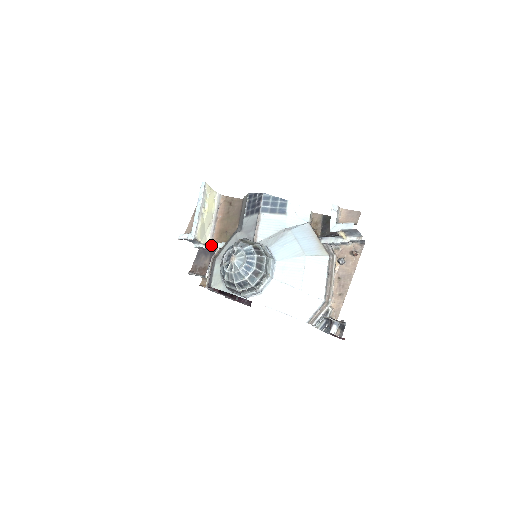
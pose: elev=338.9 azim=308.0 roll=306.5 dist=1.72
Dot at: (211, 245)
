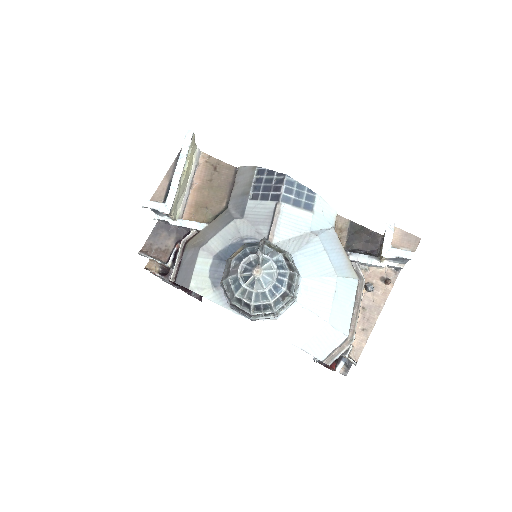
Dot at: (183, 222)
